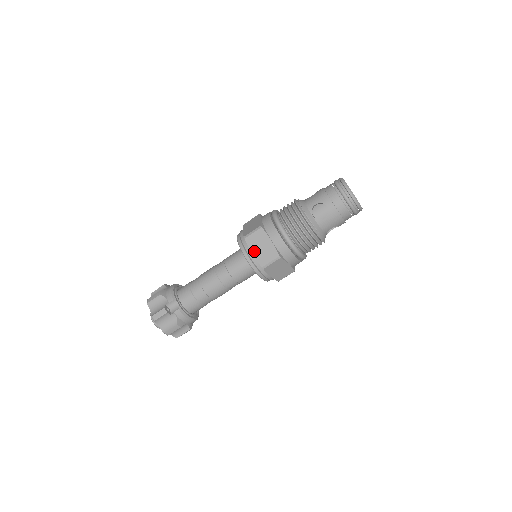
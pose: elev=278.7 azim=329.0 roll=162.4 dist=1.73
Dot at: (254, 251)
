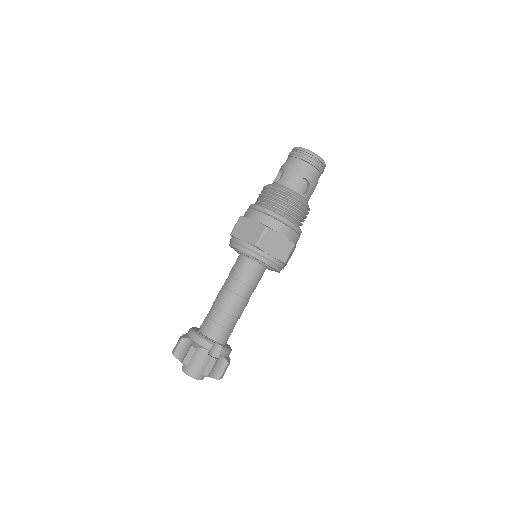
Dot at: (271, 253)
